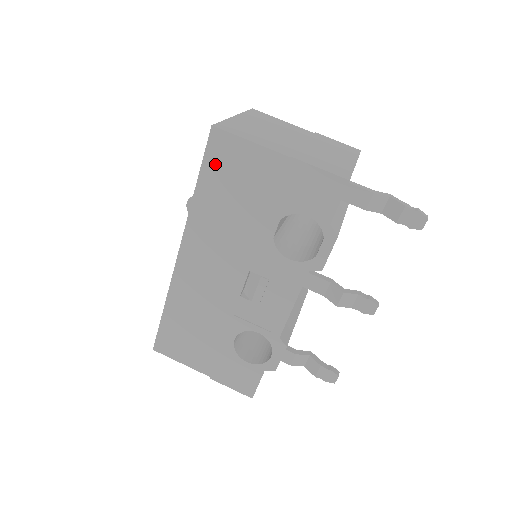
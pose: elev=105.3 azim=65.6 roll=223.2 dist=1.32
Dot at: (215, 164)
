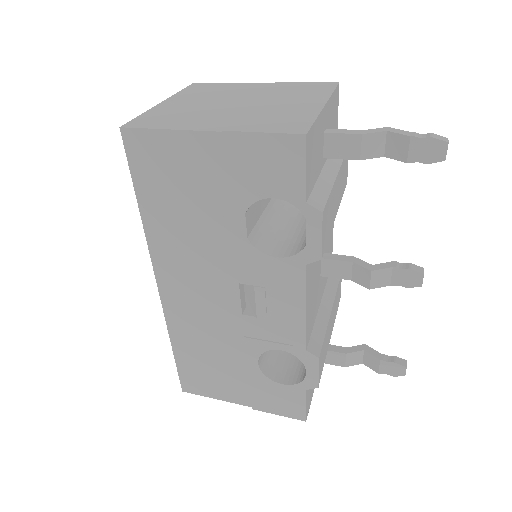
Dot at: (145, 172)
